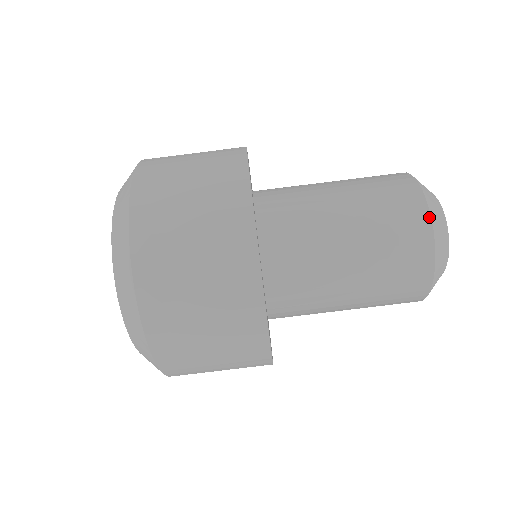
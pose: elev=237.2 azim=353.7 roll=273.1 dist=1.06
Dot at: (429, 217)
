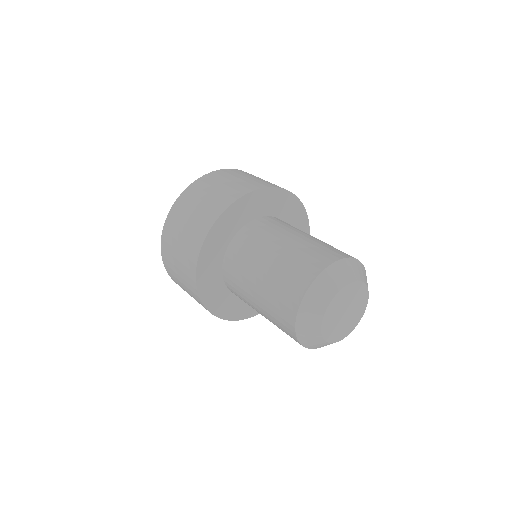
Dot at: (328, 264)
